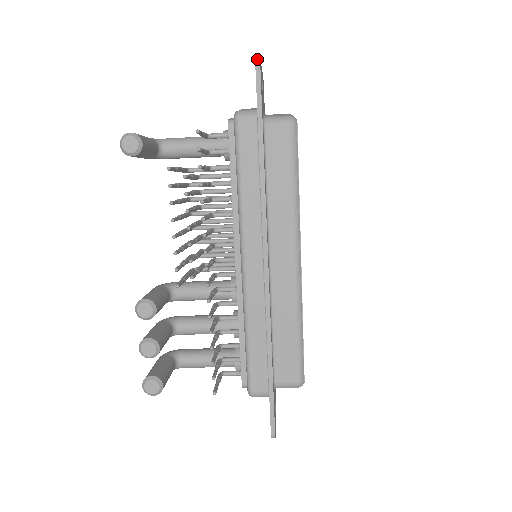
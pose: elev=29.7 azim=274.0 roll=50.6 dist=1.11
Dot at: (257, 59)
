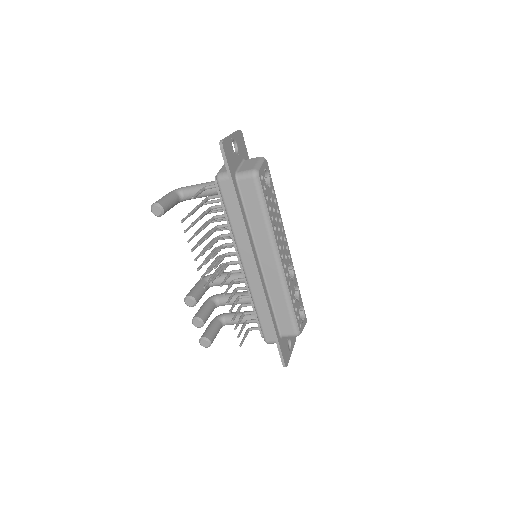
Dot at: (221, 141)
